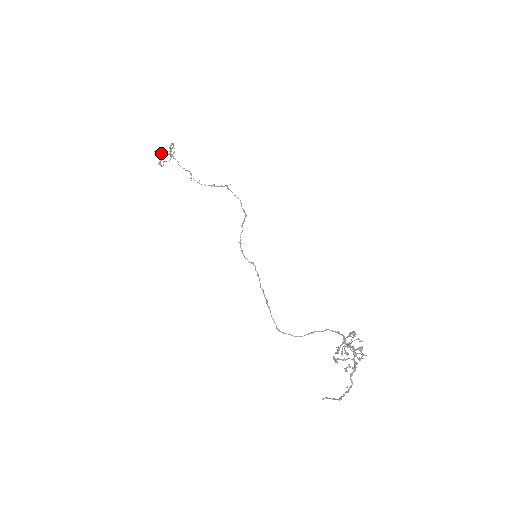
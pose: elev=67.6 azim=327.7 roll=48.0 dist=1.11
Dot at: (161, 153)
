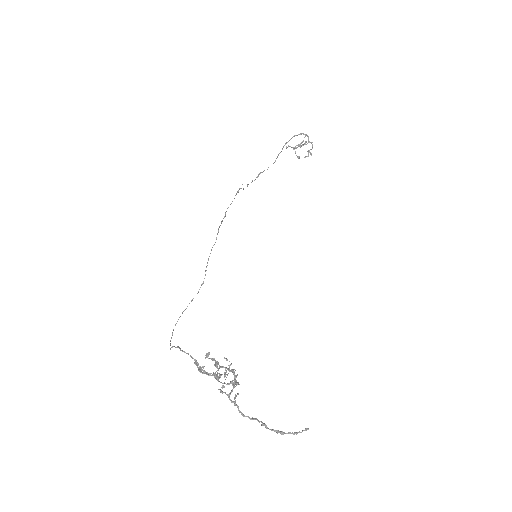
Dot at: (293, 148)
